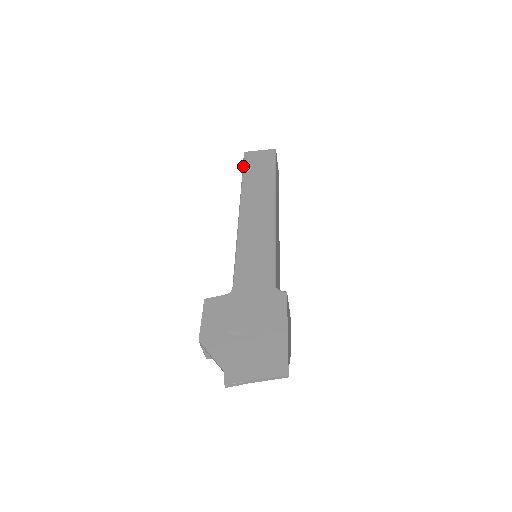
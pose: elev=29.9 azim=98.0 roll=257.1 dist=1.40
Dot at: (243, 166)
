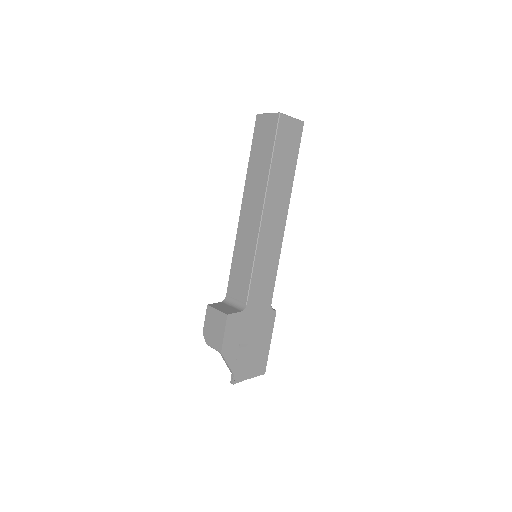
Dot at: (276, 141)
